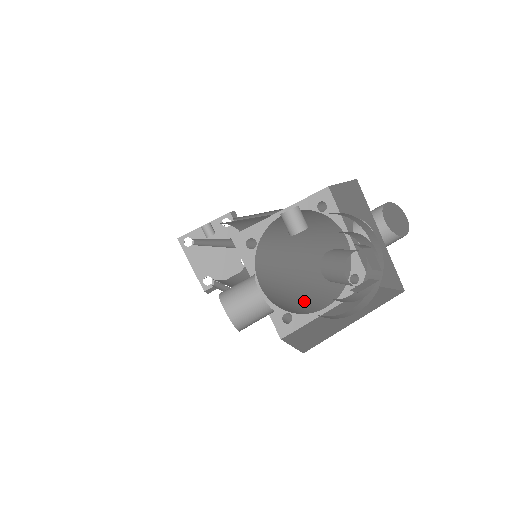
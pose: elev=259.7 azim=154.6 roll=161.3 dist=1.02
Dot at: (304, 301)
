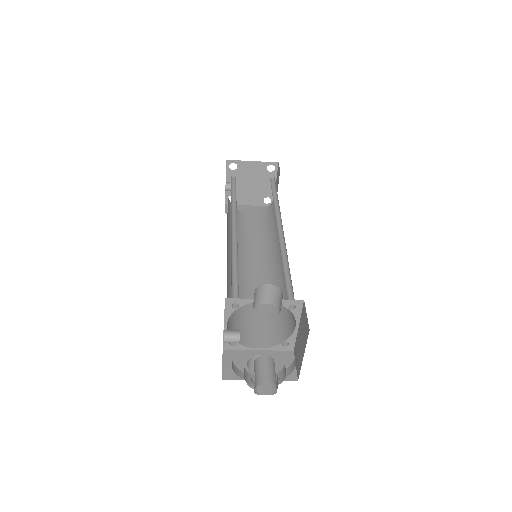
Dot at: occluded
